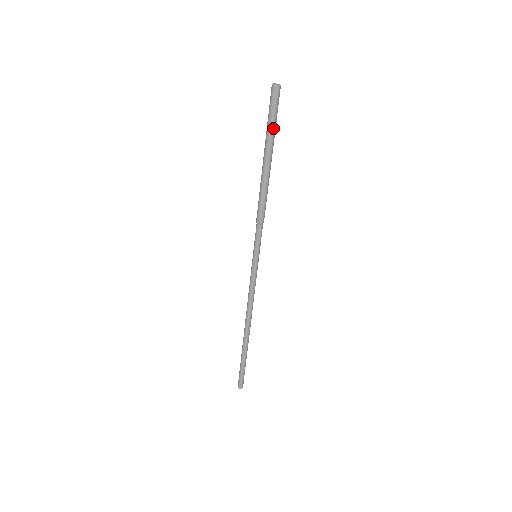
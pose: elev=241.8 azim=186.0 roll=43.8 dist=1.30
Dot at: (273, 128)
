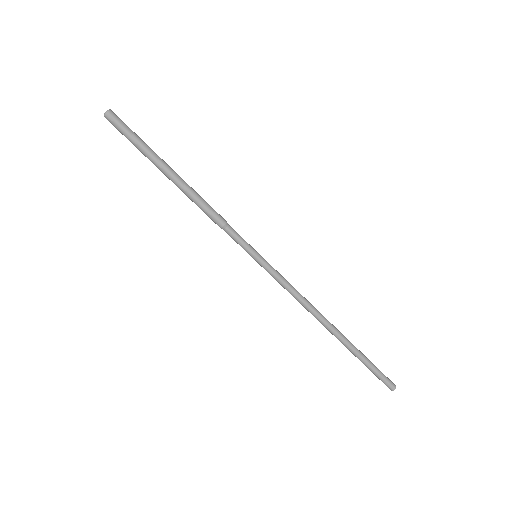
Dot at: (139, 147)
